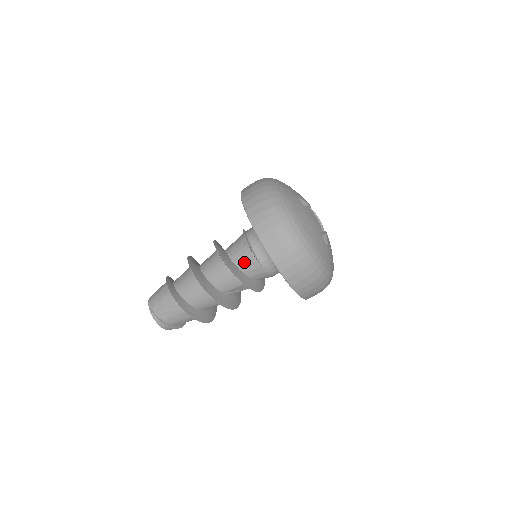
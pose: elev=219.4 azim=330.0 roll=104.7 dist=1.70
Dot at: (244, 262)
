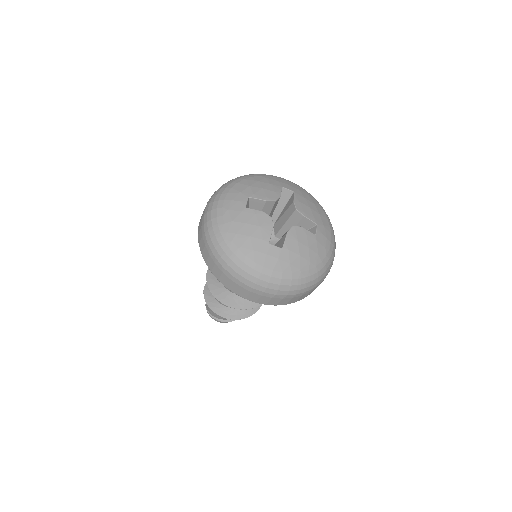
Dot at: occluded
